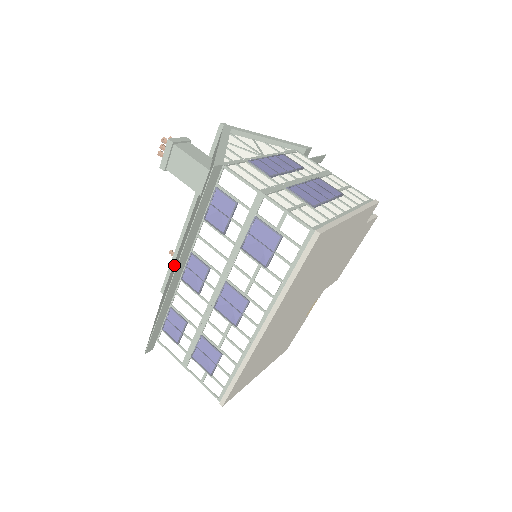
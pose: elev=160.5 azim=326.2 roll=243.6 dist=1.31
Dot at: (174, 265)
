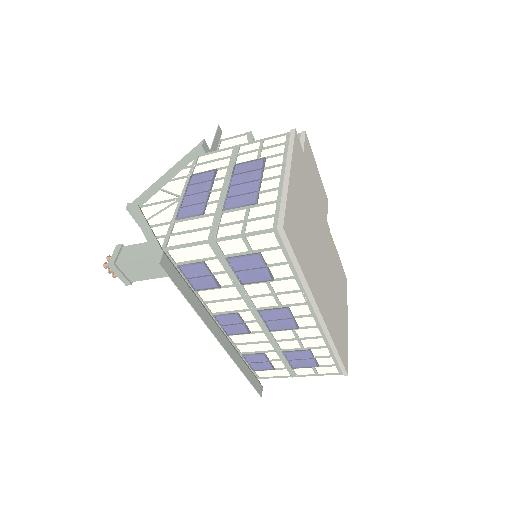
Dot at: occluded
